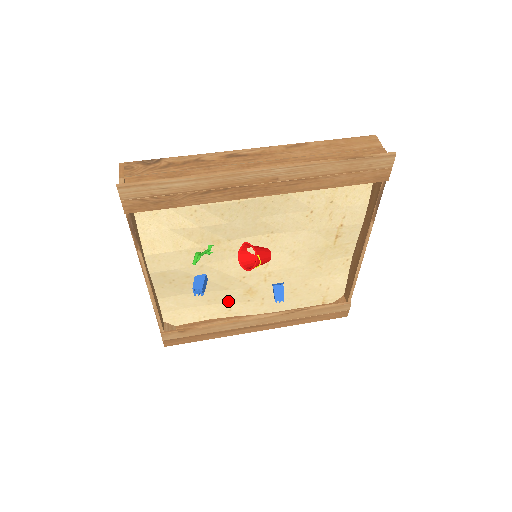
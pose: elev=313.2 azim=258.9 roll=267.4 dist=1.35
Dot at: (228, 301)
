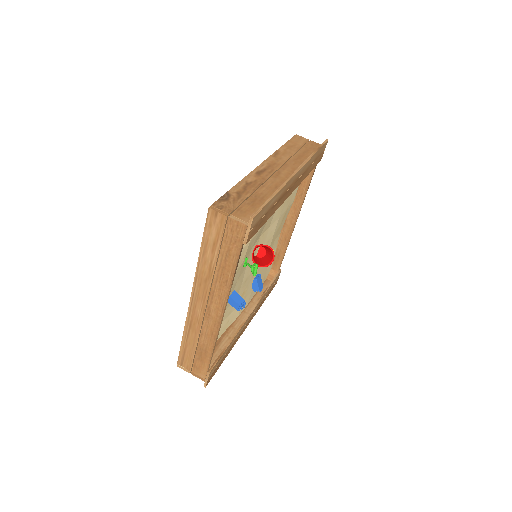
Dot at: (229, 314)
